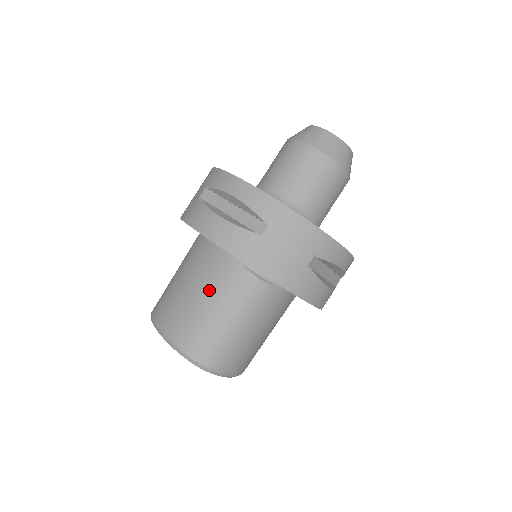
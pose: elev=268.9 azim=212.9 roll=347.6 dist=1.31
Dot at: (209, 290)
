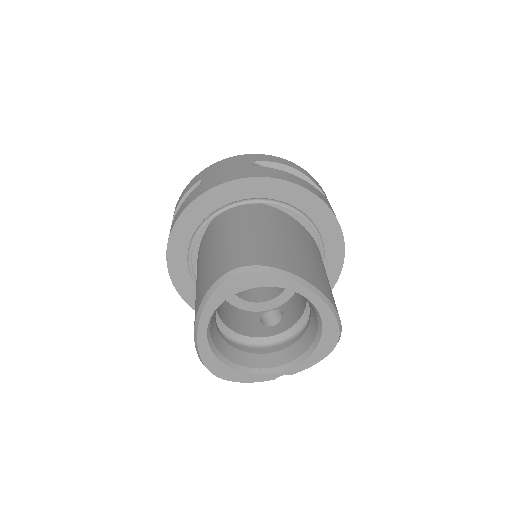
Dot at: (206, 251)
